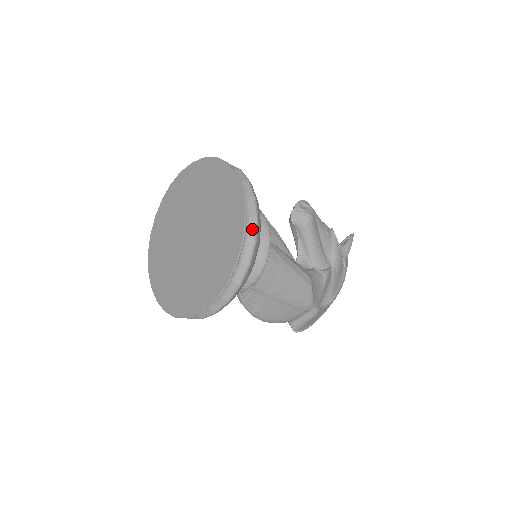
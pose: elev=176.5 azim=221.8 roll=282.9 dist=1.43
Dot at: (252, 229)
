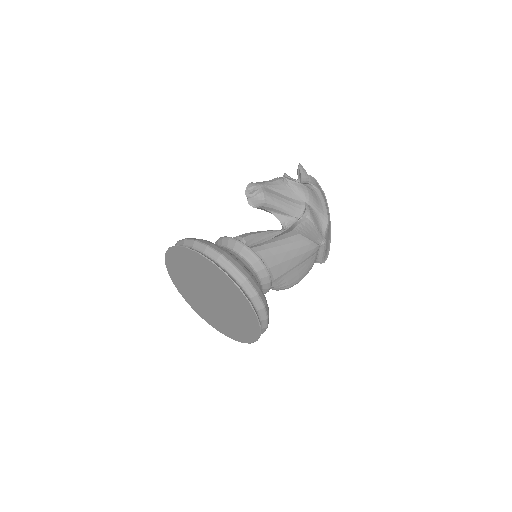
Dot at: (239, 276)
